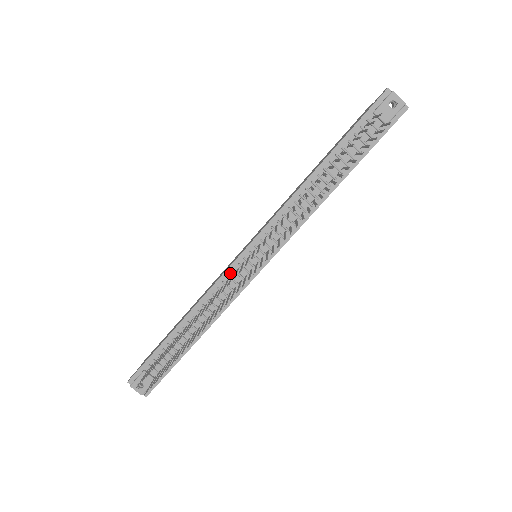
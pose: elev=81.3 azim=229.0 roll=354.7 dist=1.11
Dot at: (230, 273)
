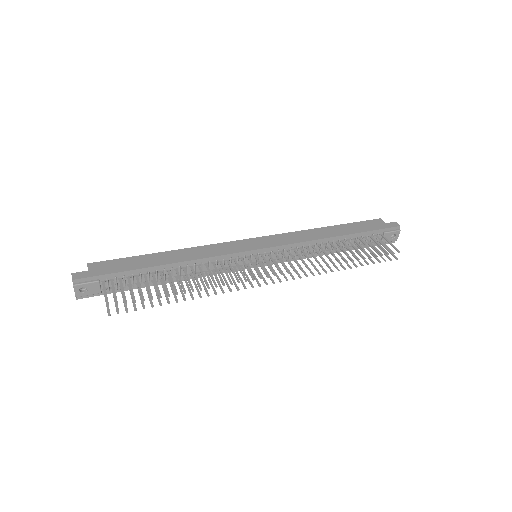
Dot at: (234, 257)
